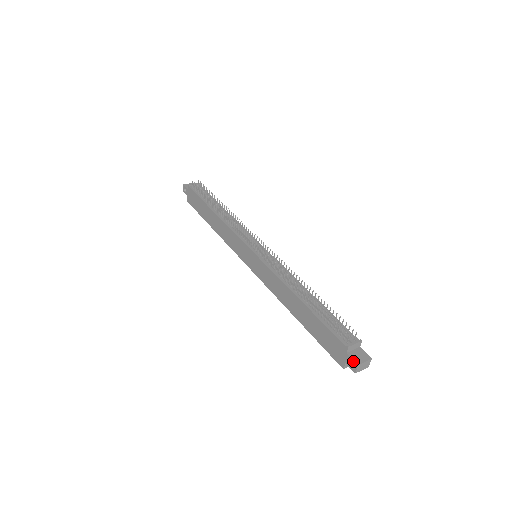
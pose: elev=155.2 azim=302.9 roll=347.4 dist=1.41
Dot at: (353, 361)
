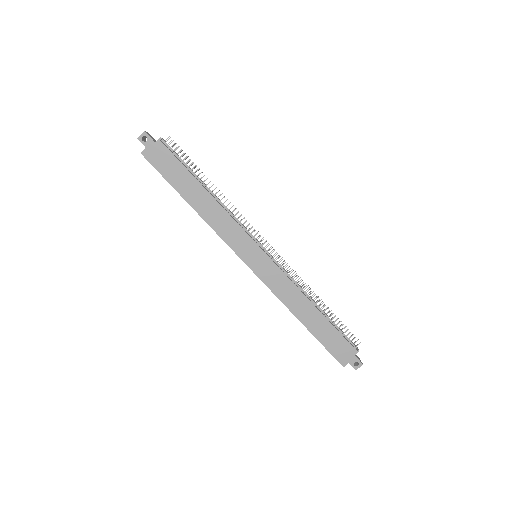
Dot at: (359, 361)
